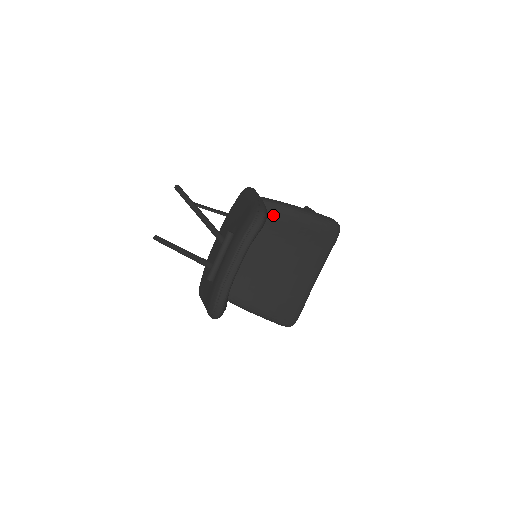
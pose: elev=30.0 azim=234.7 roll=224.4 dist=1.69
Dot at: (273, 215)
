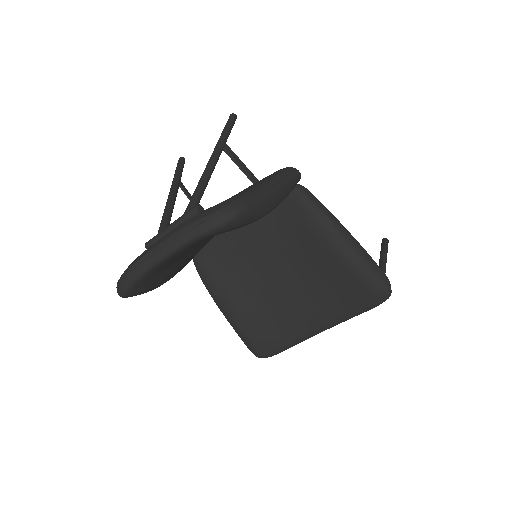
Dot at: (307, 223)
